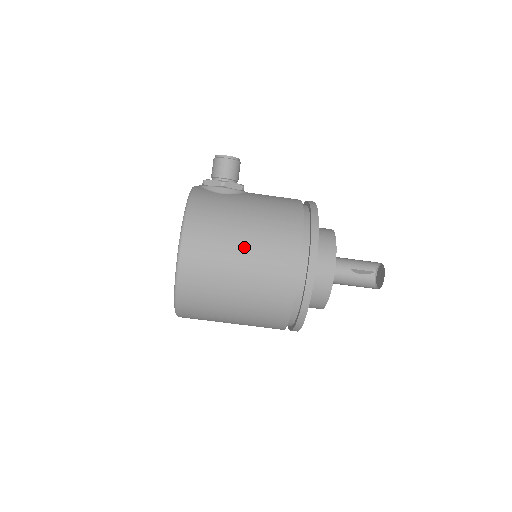
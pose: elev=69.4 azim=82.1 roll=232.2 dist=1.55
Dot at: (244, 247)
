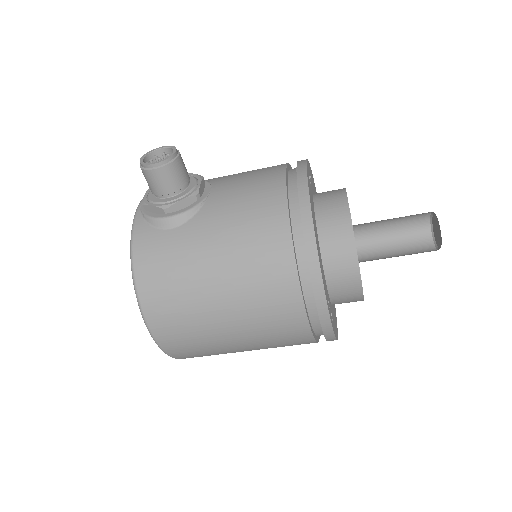
Dot at: (224, 312)
